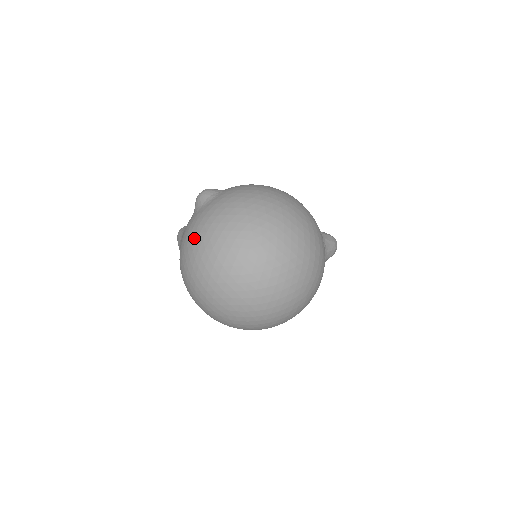
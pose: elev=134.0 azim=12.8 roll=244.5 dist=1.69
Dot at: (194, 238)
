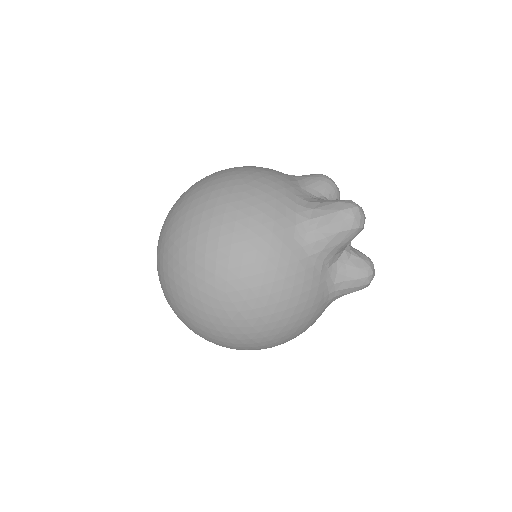
Dot at: occluded
